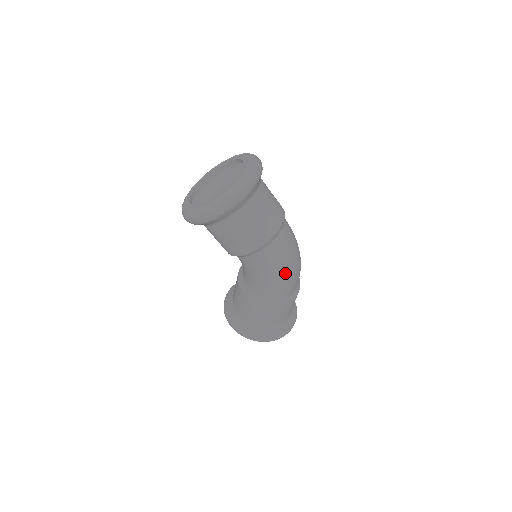
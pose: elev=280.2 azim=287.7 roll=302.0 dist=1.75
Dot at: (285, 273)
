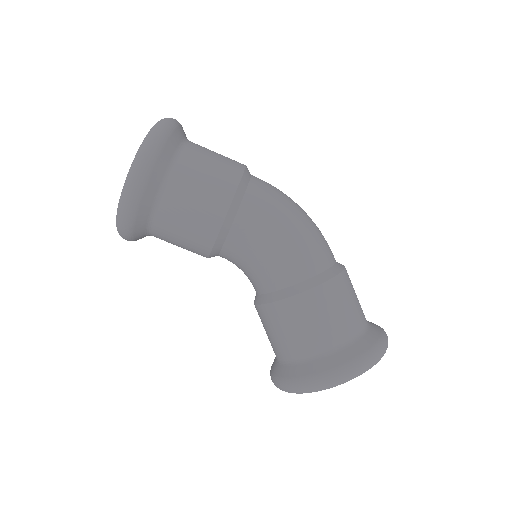
Dot at: (299, 218)
